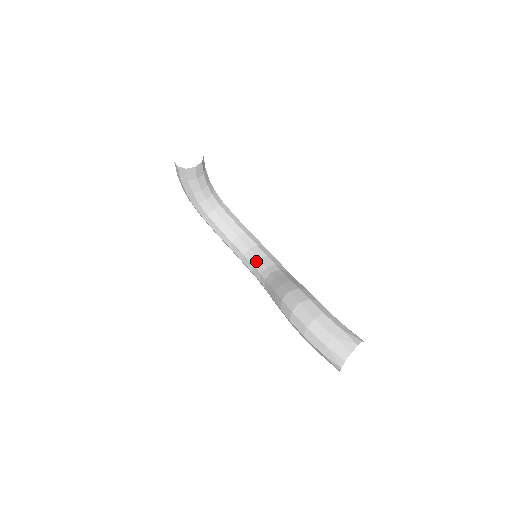
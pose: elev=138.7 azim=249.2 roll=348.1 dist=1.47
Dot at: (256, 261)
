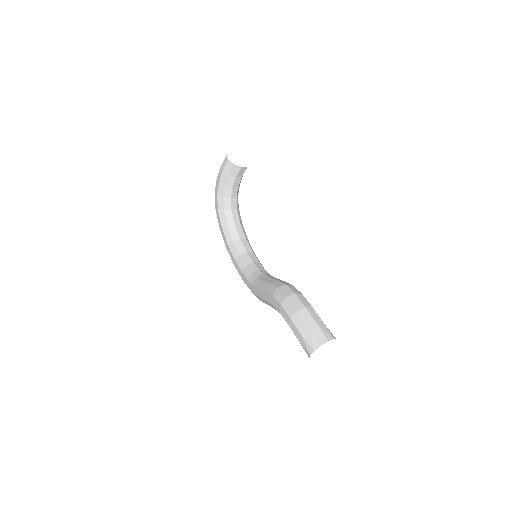
Dot at: (250, 263)
